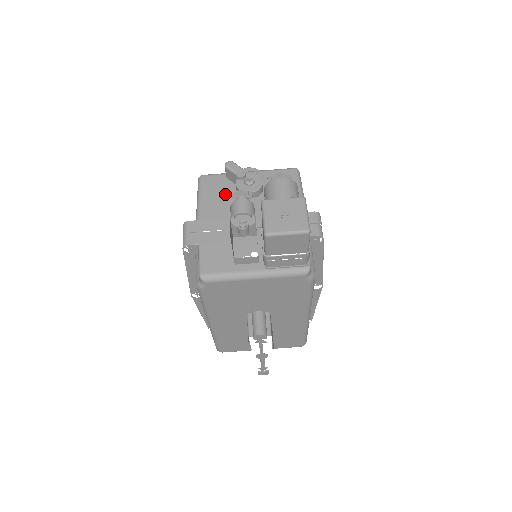
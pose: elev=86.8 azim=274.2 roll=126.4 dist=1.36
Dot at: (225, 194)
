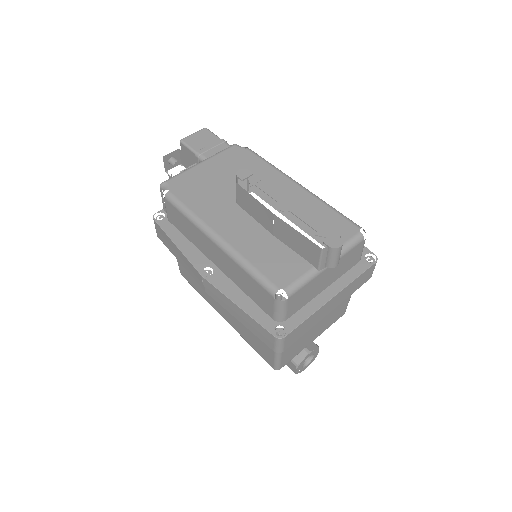
Dot at: occluded
